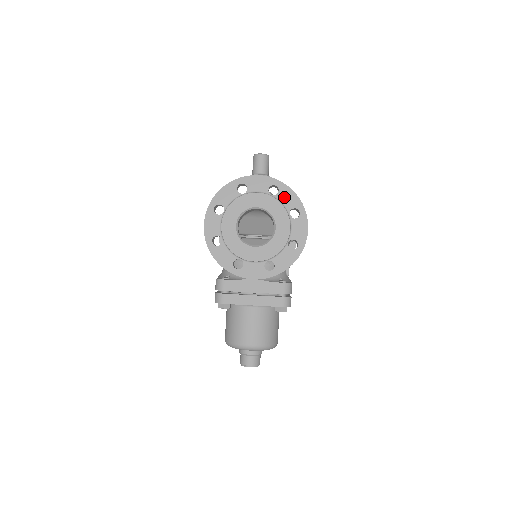
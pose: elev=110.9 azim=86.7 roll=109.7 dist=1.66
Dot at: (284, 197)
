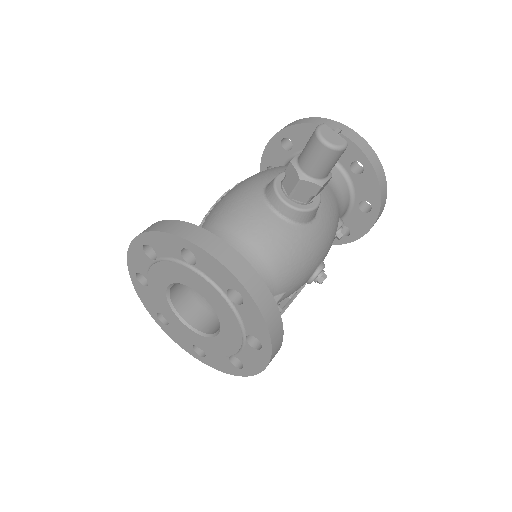
Dot at: (247, 316)
